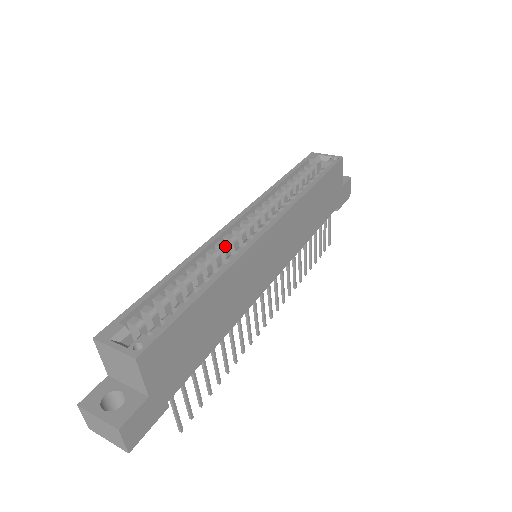
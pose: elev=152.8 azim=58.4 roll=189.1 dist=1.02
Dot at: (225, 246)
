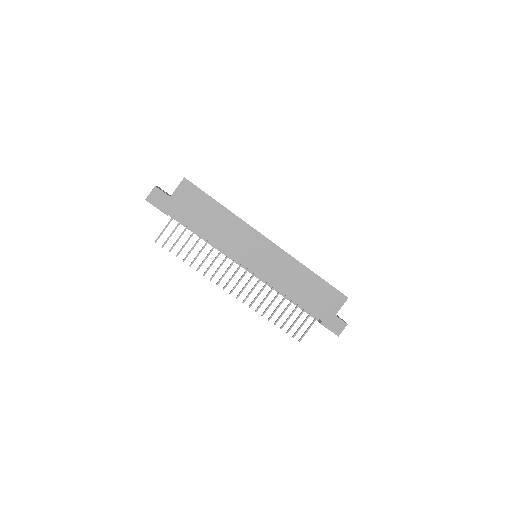
Dot at: occluded
